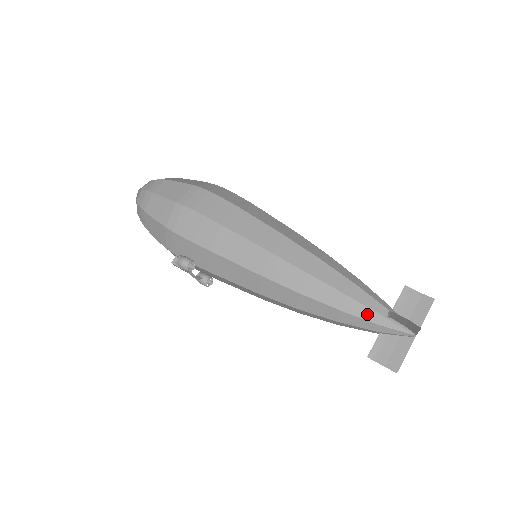
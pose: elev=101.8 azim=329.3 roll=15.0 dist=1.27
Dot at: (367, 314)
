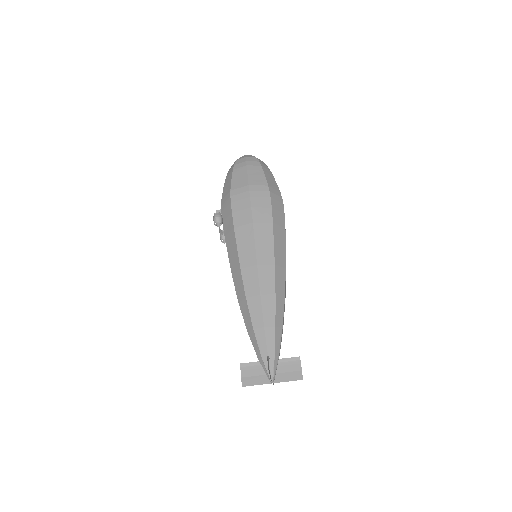
Dot at: (262, 345)
